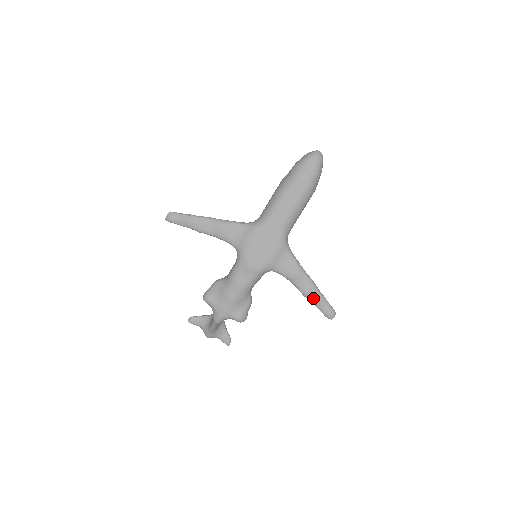
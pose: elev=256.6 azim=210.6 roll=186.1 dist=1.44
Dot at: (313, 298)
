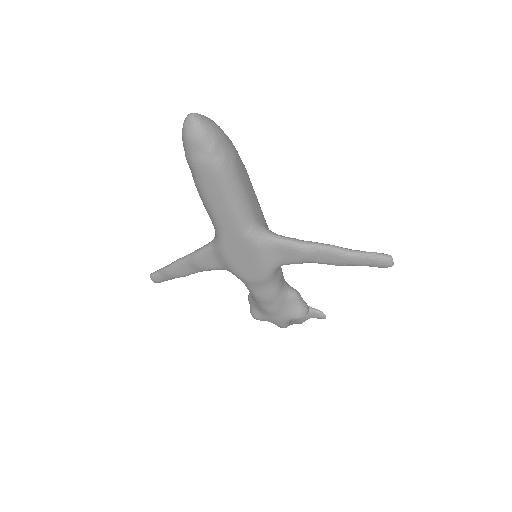
Dot at: (348, 263)
